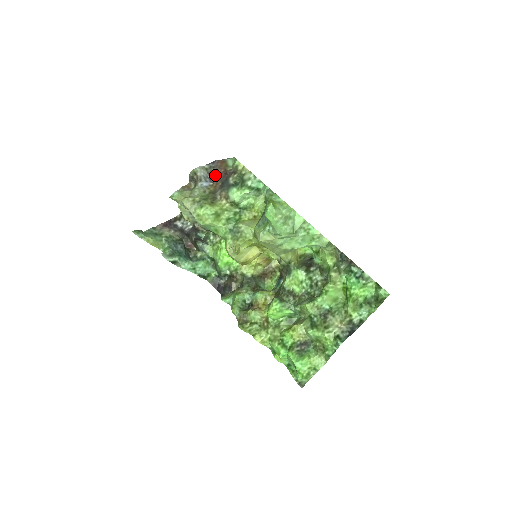
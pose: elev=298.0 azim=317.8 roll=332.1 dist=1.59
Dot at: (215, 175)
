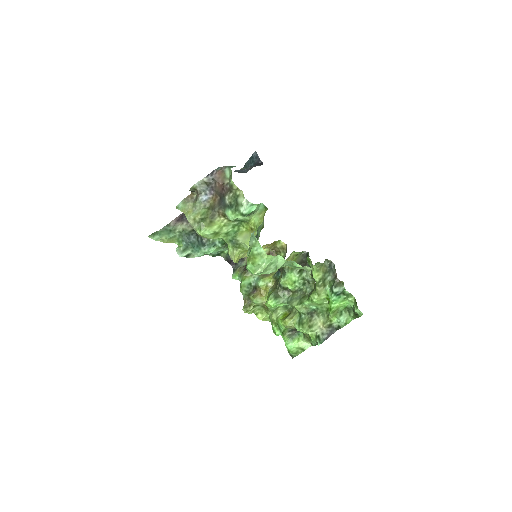
Dot at: (214, 187)
